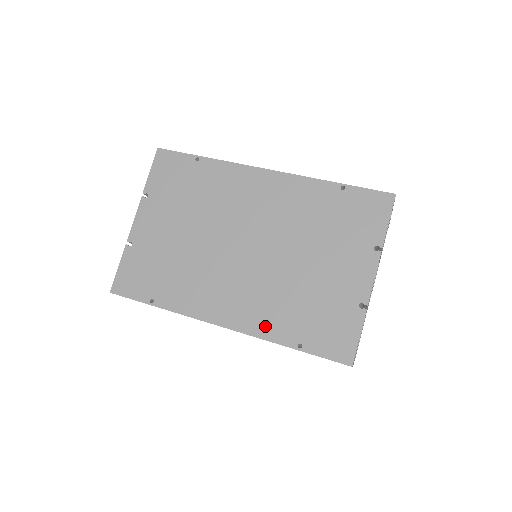
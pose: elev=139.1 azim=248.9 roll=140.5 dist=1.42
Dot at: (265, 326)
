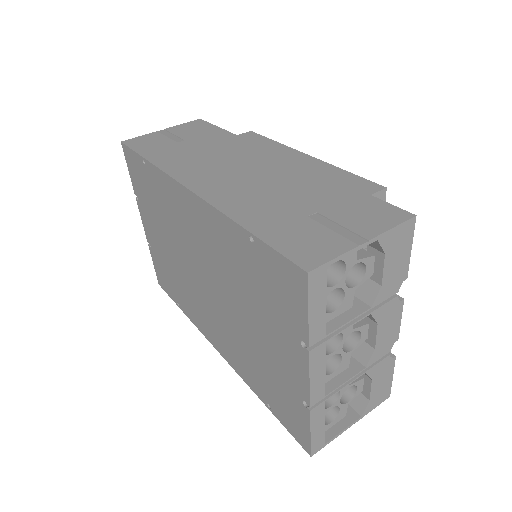
Dot at: (242, 371)
